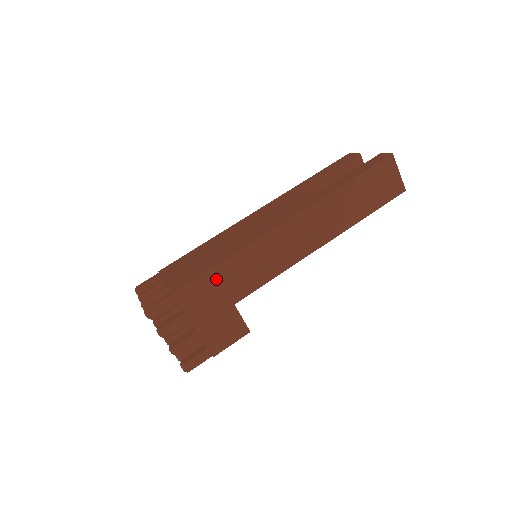
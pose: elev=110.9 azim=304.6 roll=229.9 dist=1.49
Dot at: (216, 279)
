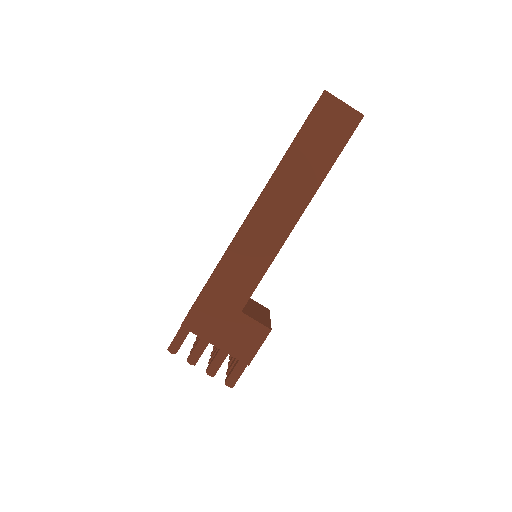
Dot at: (211, 297)
